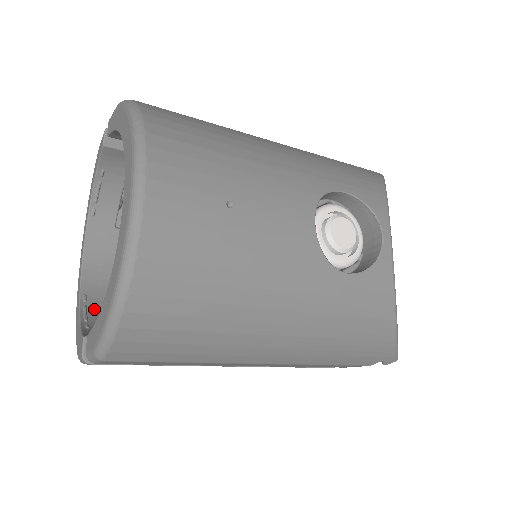
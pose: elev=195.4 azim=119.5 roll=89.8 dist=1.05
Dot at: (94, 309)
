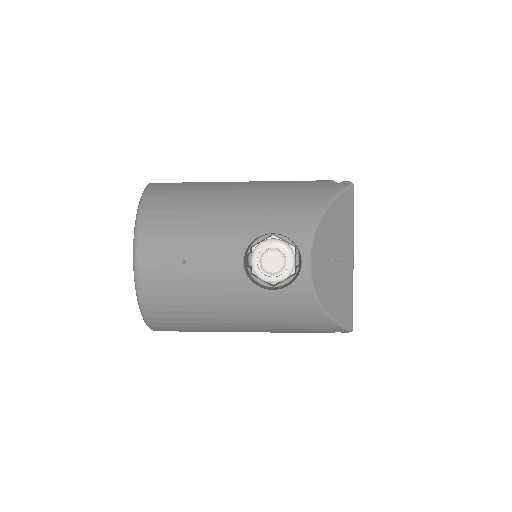
Dot at: occluded
